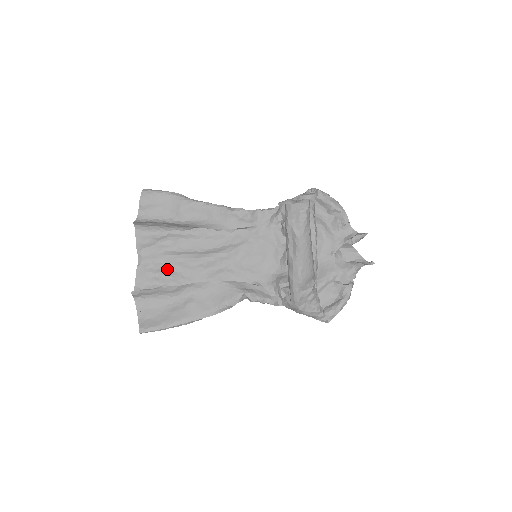
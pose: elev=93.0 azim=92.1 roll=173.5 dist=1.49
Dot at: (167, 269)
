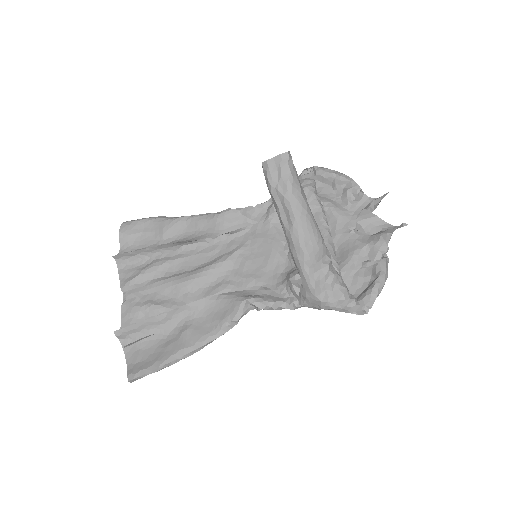
Dot at: (156, 299)
